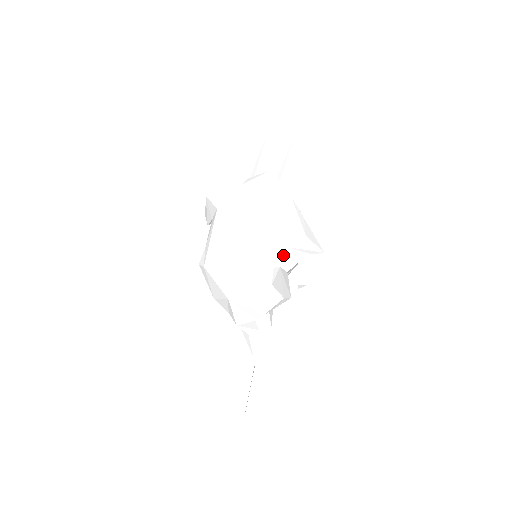
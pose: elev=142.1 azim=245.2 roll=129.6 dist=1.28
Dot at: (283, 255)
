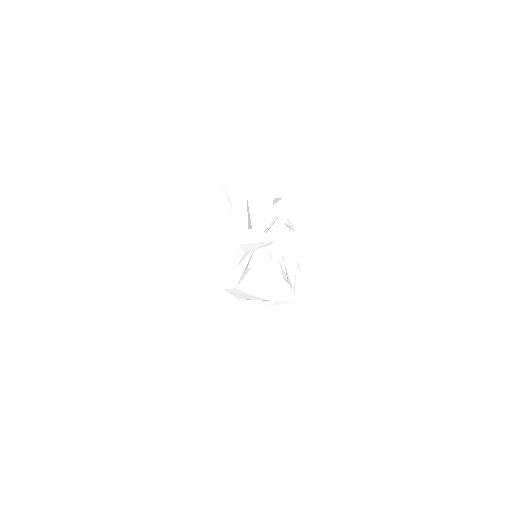
Dot at: (231, 266)
